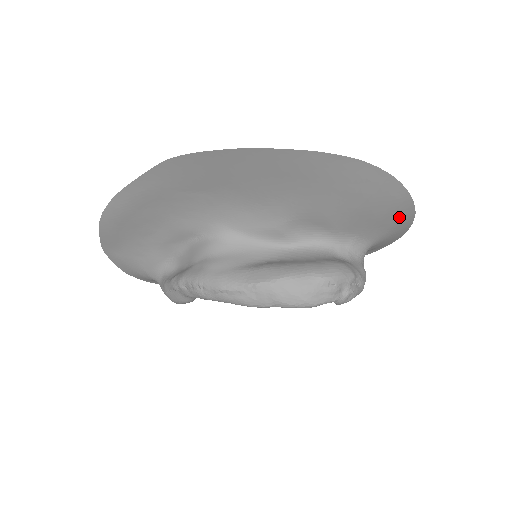
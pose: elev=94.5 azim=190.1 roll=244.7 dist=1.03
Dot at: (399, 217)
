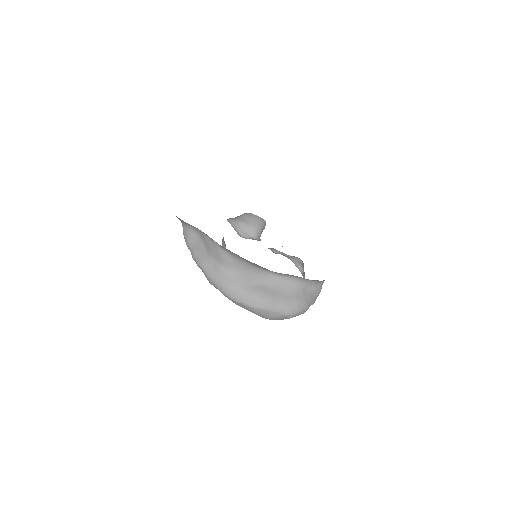
Dot at: occluded
